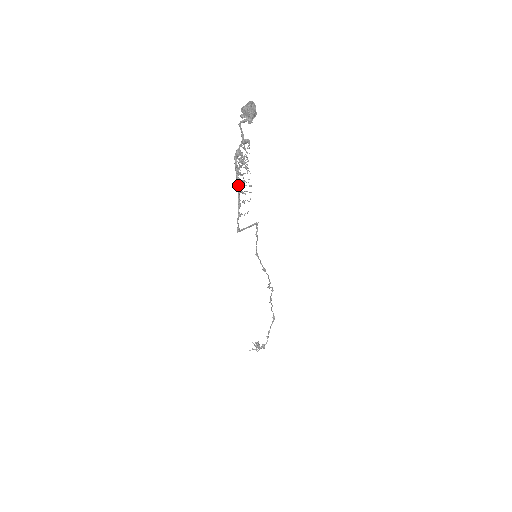
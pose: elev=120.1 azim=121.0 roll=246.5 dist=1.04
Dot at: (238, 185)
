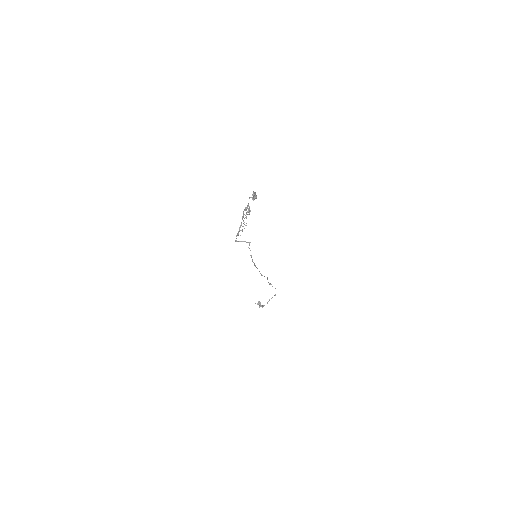
Dot at: (241, 222)
